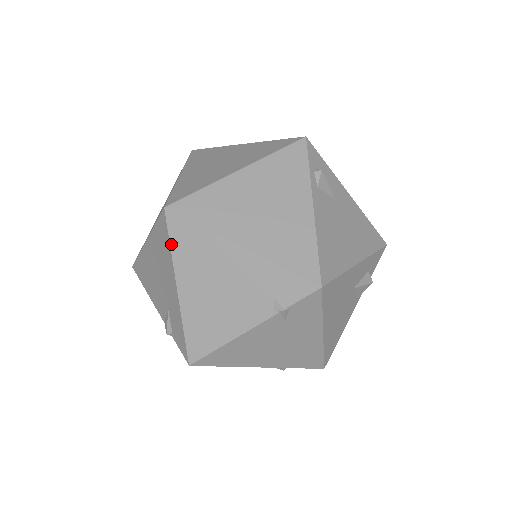
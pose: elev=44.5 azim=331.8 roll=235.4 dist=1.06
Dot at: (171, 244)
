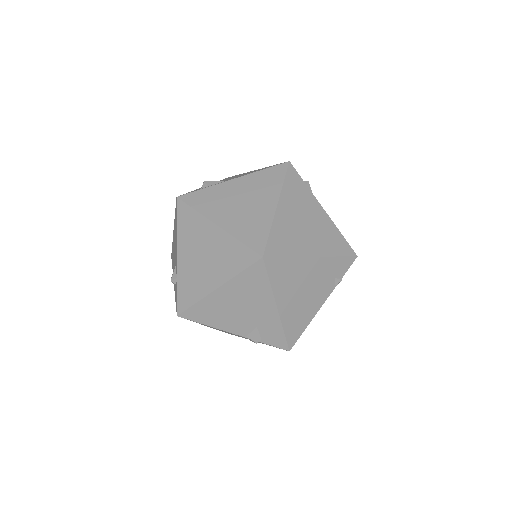
Dot at: (270, 280)
